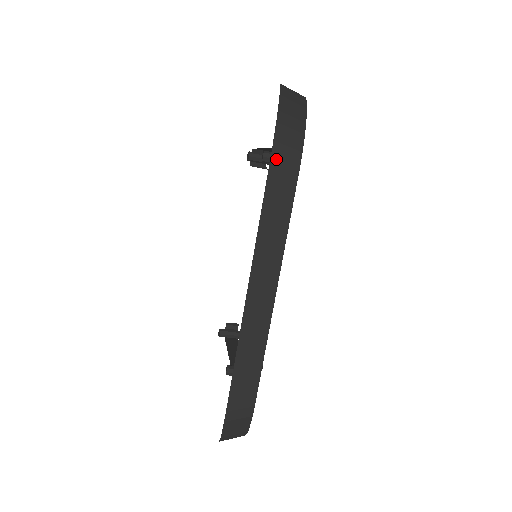
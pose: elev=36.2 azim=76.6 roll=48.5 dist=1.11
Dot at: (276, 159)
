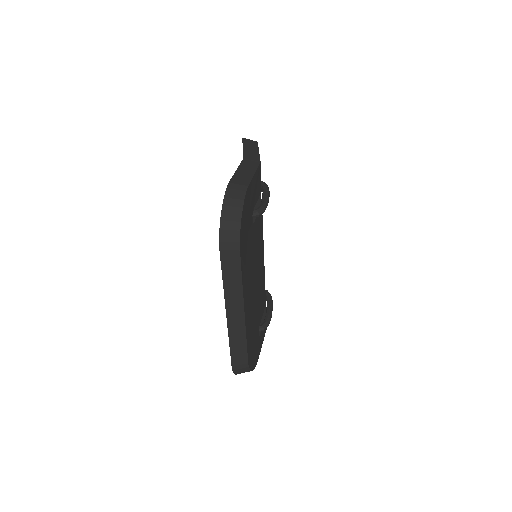
Dot at: (223, 251)
